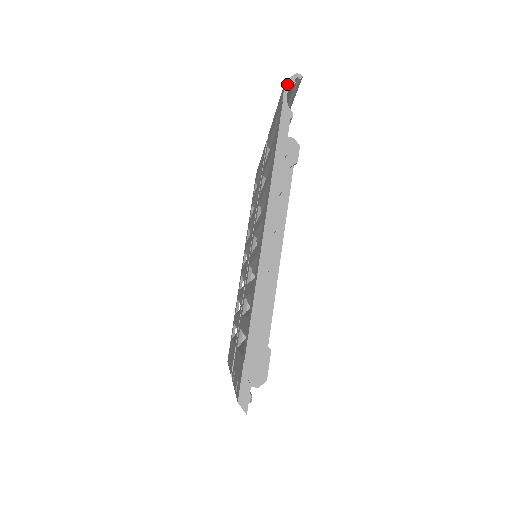
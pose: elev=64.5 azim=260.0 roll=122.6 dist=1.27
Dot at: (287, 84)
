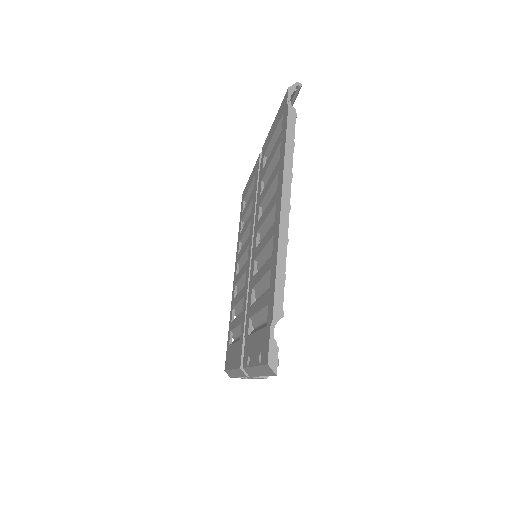
Dot at: (290, 90)
